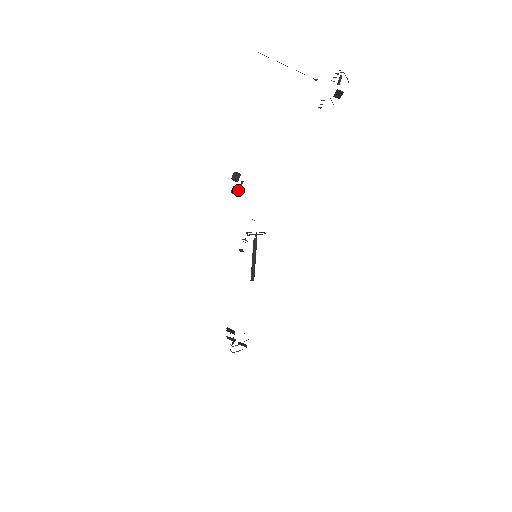
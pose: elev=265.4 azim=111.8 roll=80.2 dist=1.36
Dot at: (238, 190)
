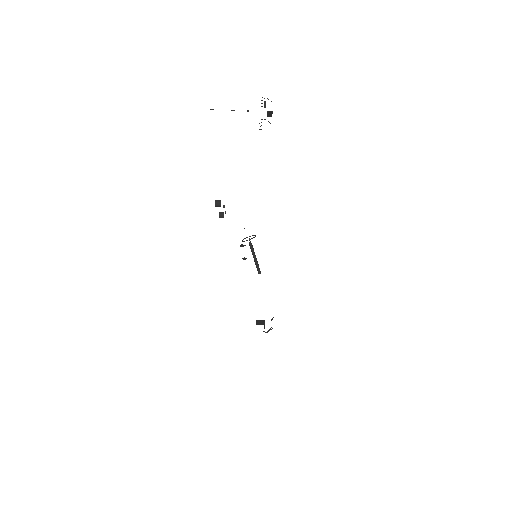
Dot at: occluded
